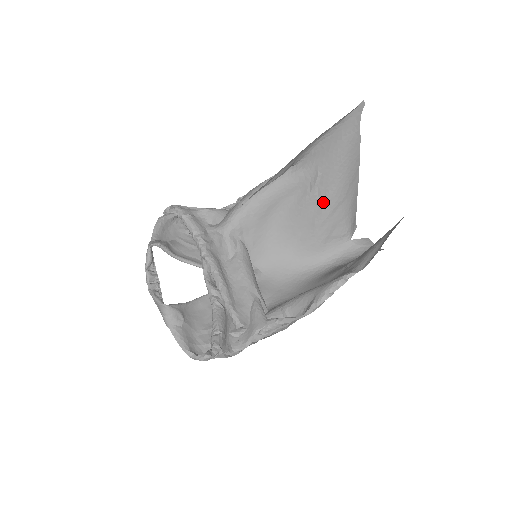
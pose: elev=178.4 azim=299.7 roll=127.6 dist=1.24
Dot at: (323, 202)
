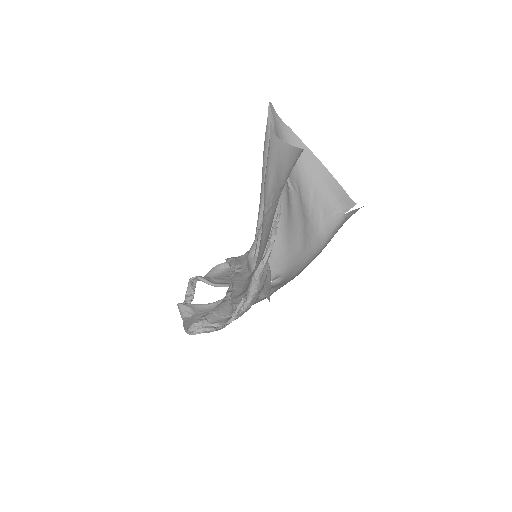
Dot at: (300, 193)
